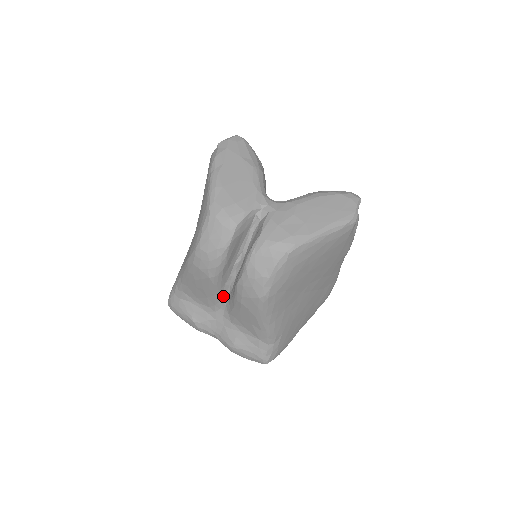
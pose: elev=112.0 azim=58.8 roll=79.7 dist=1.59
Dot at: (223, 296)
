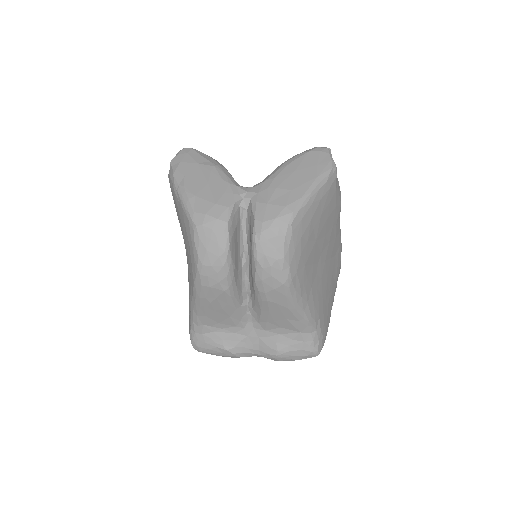
Dot at: (245, 306)
